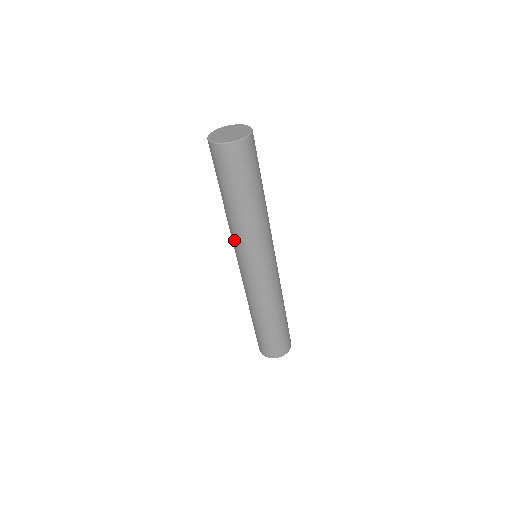
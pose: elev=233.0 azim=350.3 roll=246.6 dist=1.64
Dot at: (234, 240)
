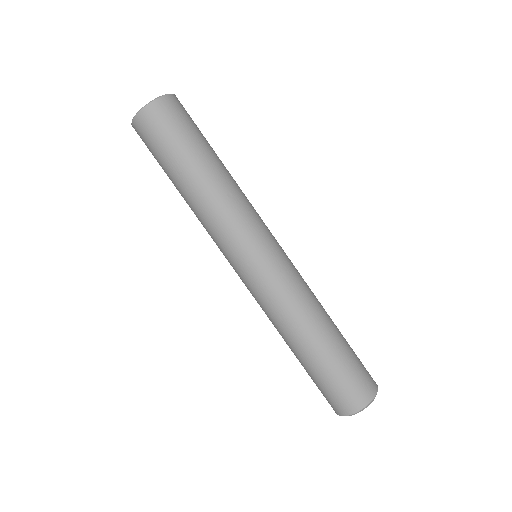
Dot at: occluded
